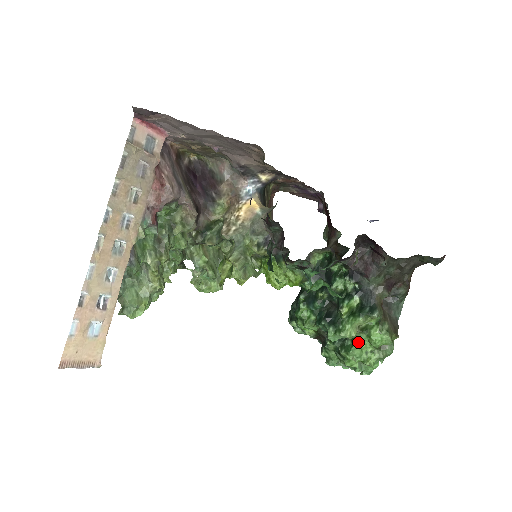
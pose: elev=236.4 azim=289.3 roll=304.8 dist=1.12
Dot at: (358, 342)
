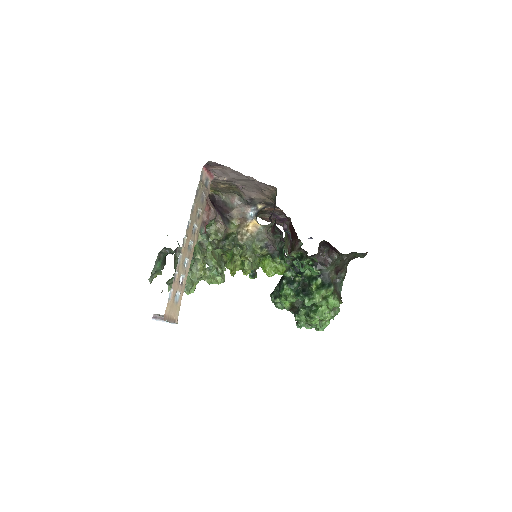
Dot at: (320, 307)
